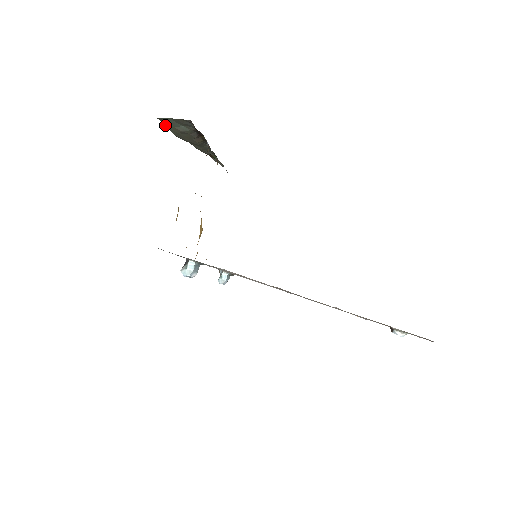
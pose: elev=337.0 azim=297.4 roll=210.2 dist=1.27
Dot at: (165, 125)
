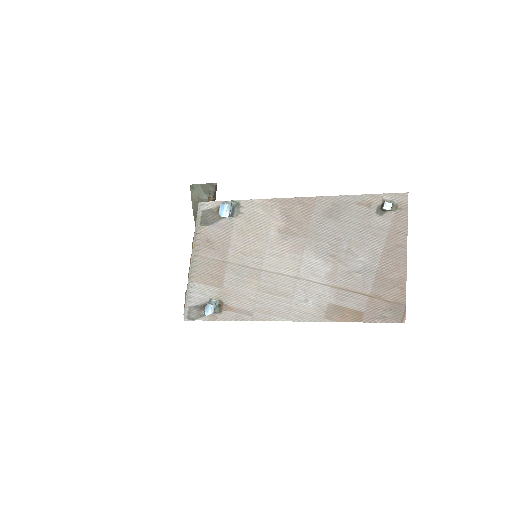
Dot at: (191, 194)
